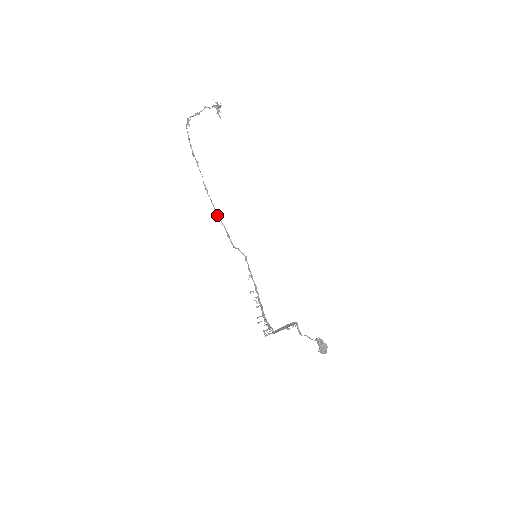
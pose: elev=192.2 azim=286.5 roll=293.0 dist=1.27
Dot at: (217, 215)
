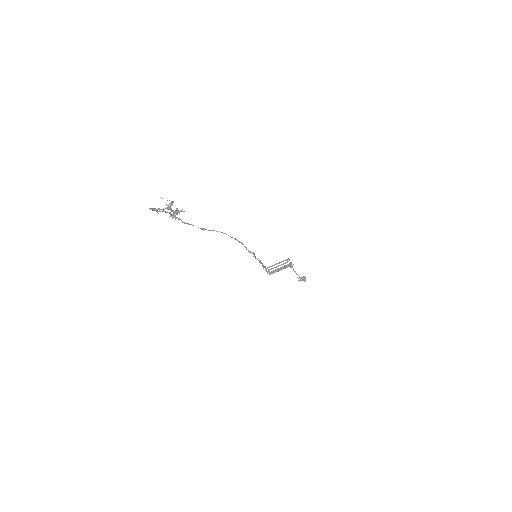
Dot at: occluded
